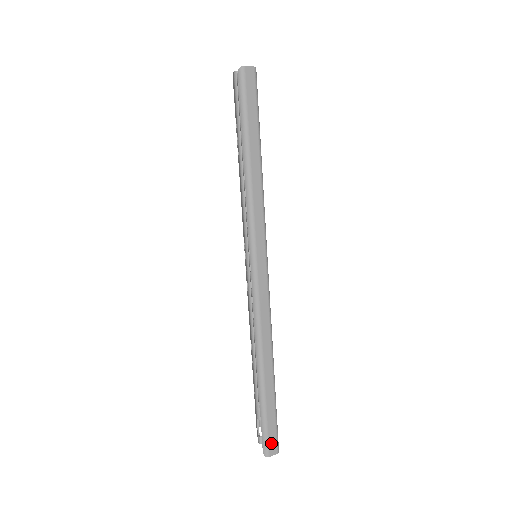
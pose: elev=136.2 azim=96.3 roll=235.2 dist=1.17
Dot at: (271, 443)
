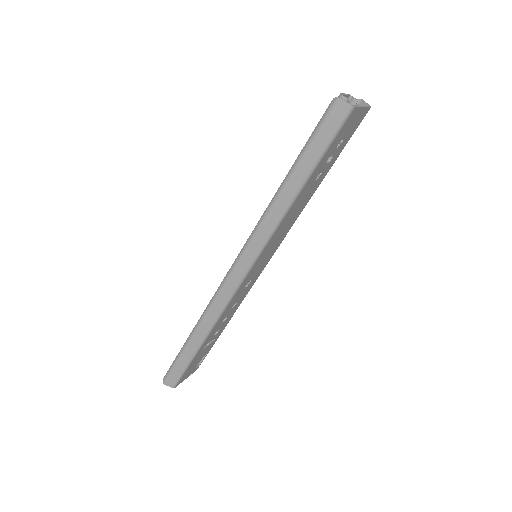
Dot at: (171, 379)
